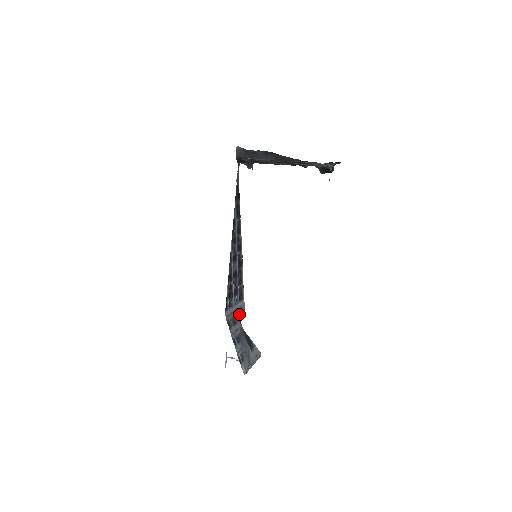
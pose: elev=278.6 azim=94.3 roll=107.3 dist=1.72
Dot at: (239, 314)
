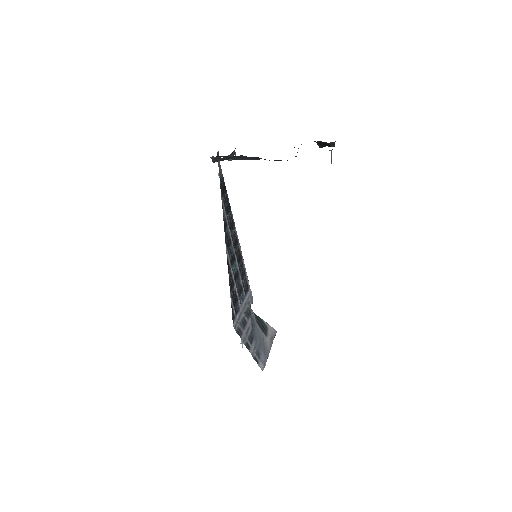
Dot at: (247, 309)
